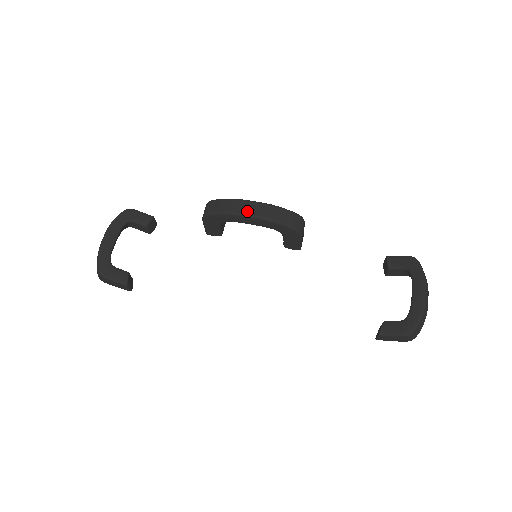
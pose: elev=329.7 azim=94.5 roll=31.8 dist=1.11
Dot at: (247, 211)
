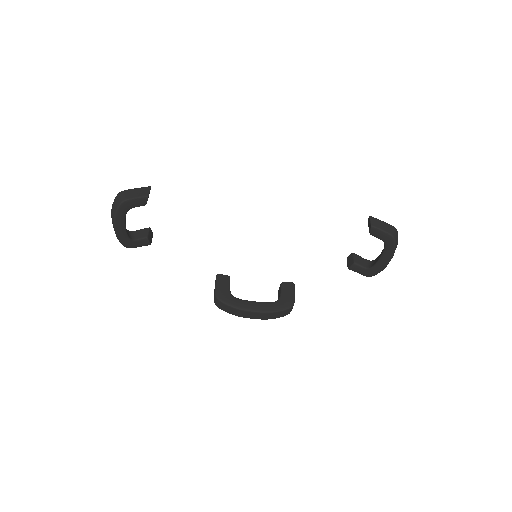
Dot at: (250, 317)
